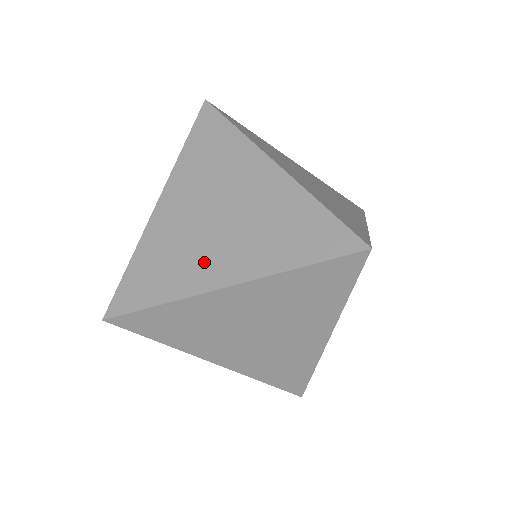
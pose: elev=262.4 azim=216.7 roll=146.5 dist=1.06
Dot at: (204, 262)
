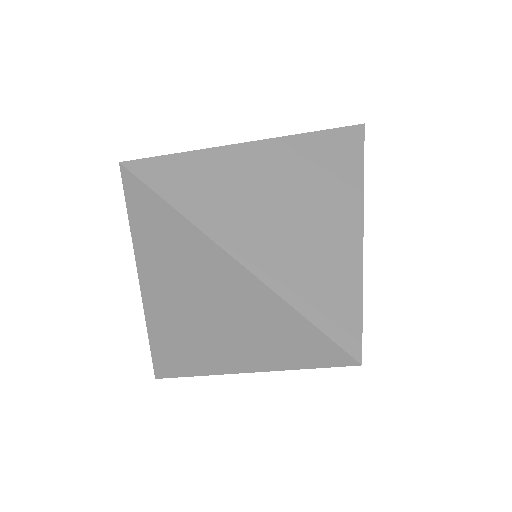
Dot at: (243, 224)
